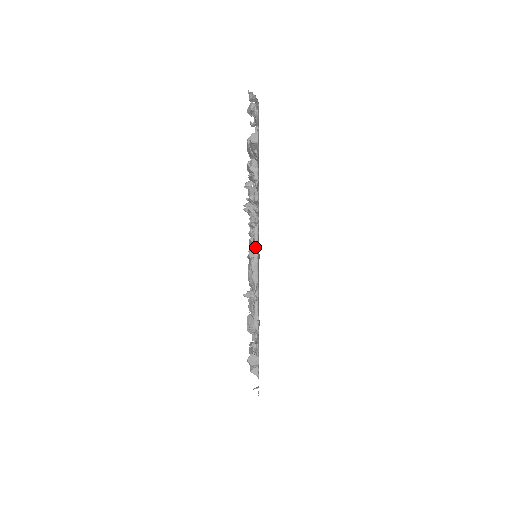
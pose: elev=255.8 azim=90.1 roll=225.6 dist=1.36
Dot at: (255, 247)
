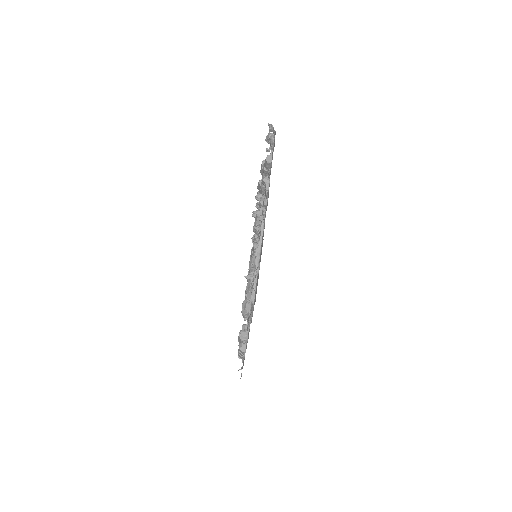
Dot at: (260, 238)
